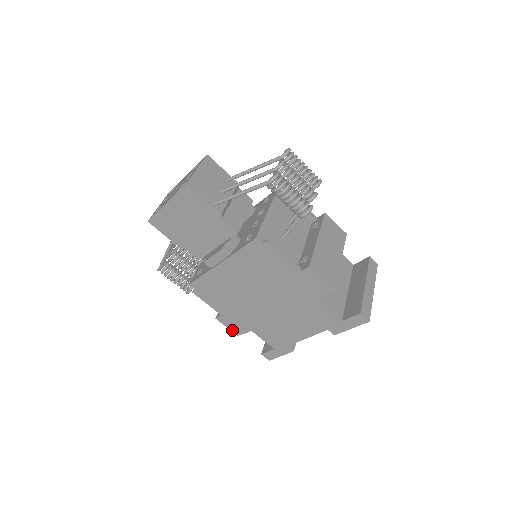
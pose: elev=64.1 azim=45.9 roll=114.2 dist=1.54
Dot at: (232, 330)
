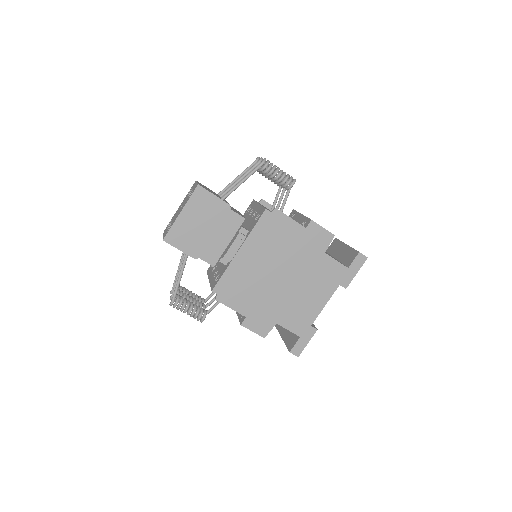
Dot at: (258, 333)
